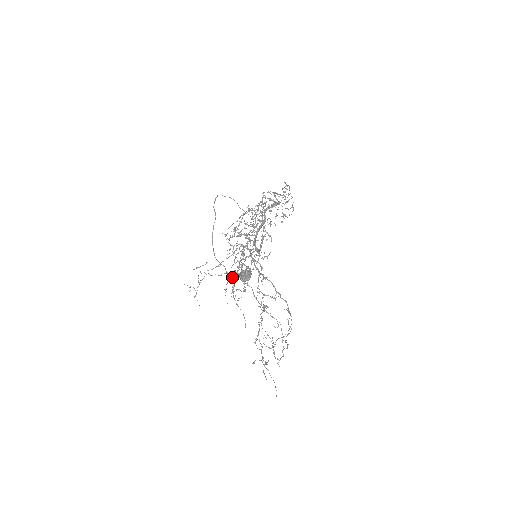
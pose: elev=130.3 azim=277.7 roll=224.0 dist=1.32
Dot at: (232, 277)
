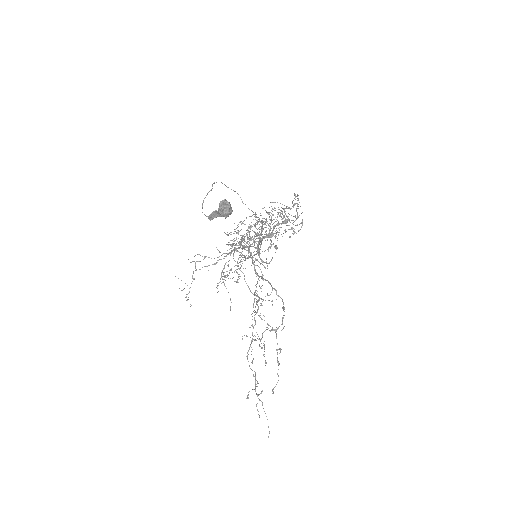
Dot at: (227, 271)
